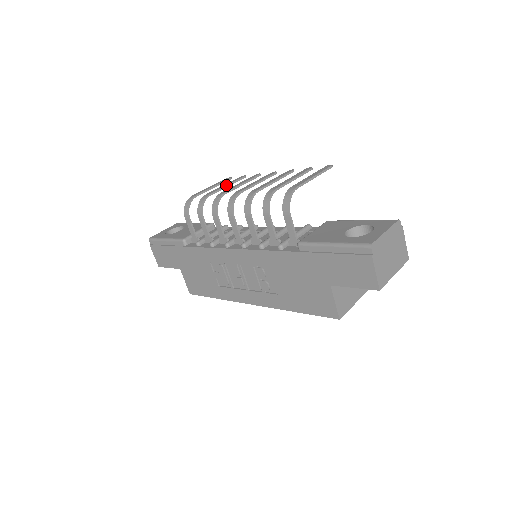
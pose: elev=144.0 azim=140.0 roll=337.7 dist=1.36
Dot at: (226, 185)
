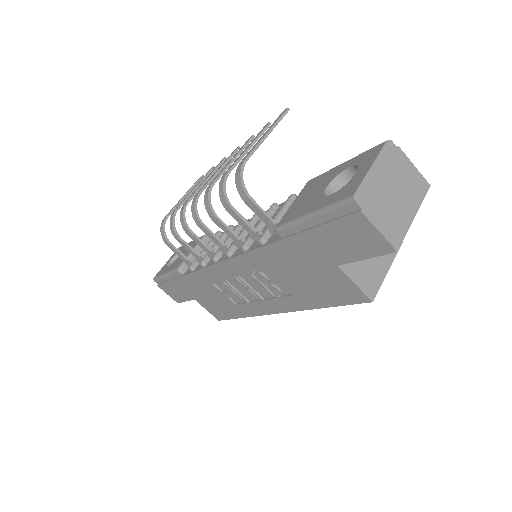
Dot at: (193, 188)
